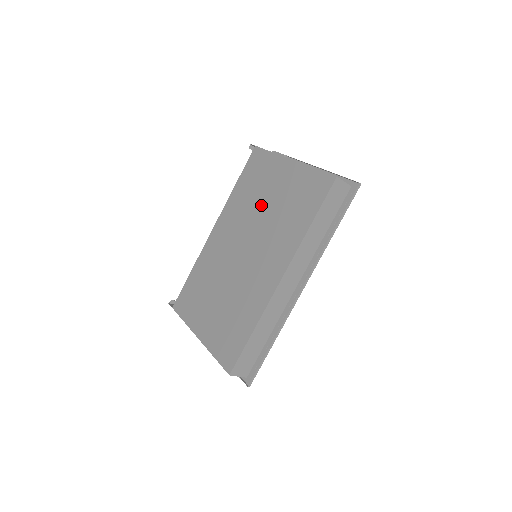
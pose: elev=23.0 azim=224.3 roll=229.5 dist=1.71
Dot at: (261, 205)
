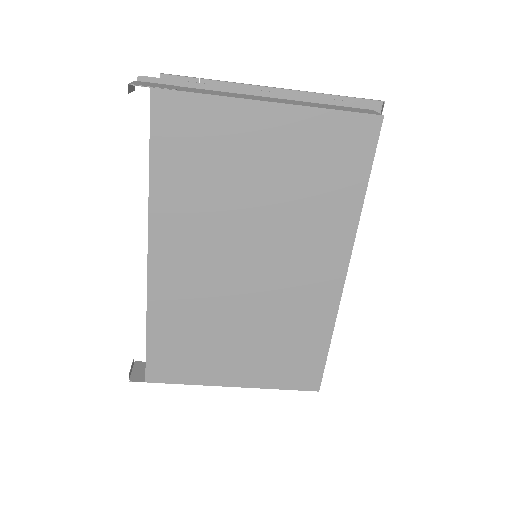
Dot at: (245, 193)
